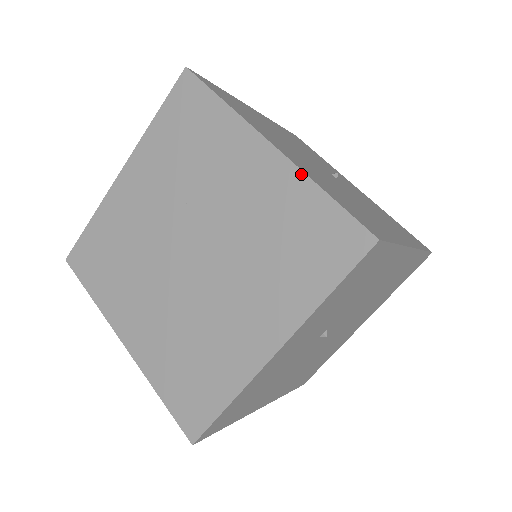
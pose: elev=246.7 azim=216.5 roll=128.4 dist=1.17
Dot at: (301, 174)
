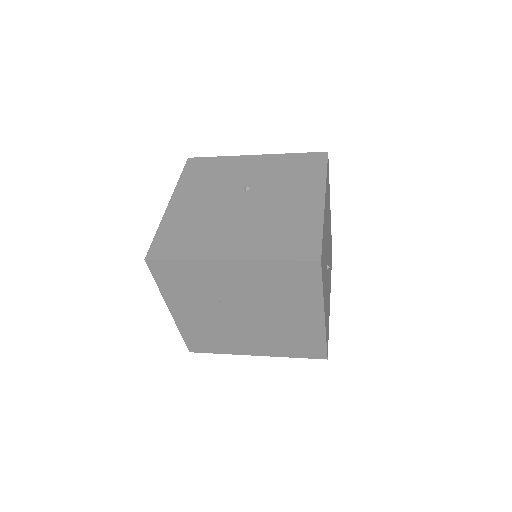
Dot at: (259, 262)
